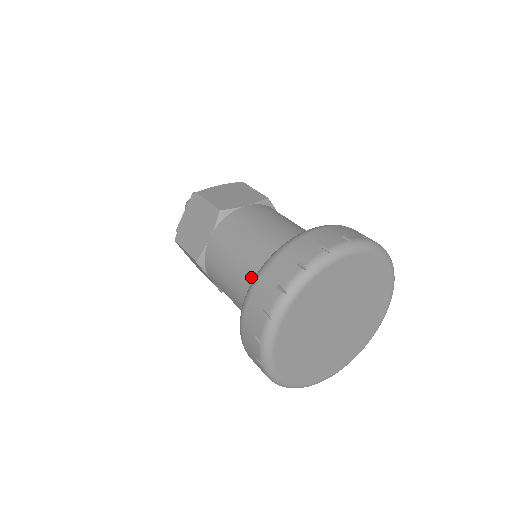
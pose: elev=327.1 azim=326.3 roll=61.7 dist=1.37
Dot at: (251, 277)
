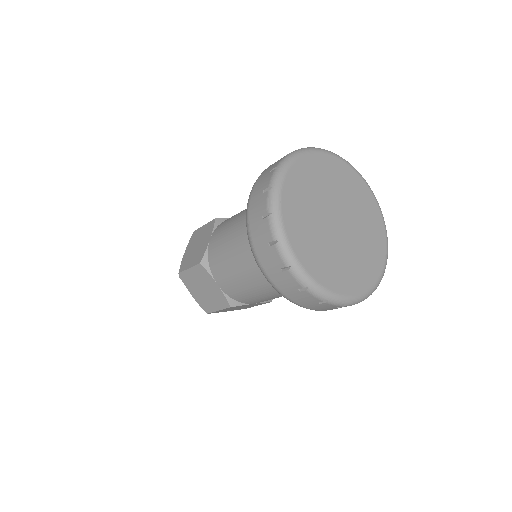
Dot at: occluded
